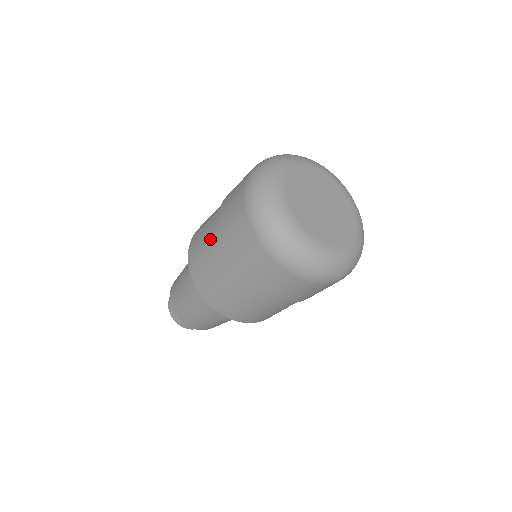
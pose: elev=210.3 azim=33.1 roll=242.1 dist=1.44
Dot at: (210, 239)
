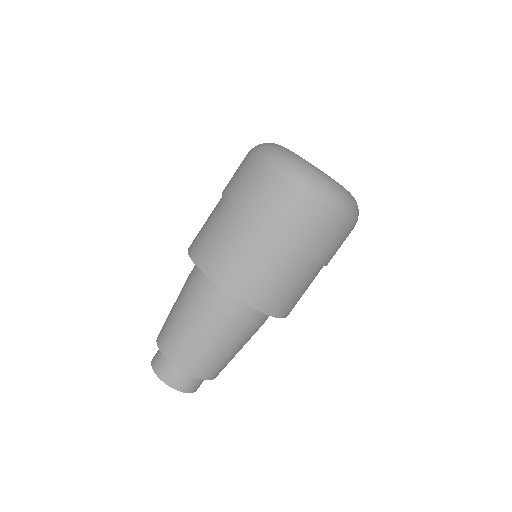
Dot at: (230, 228)
